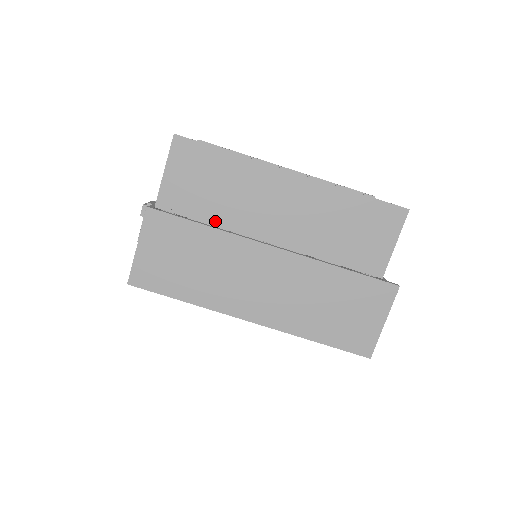
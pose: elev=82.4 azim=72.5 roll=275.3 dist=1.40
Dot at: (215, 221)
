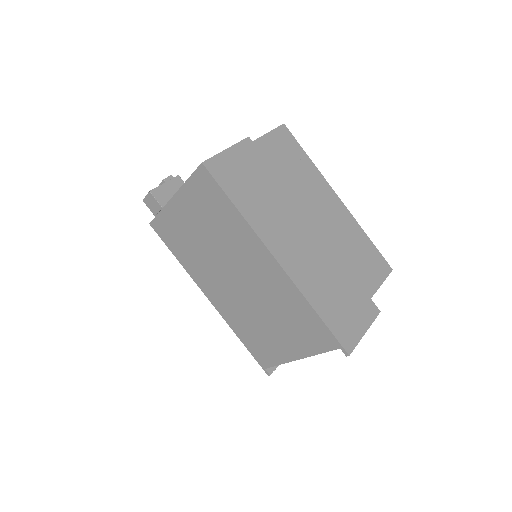
Dot at: occluded
